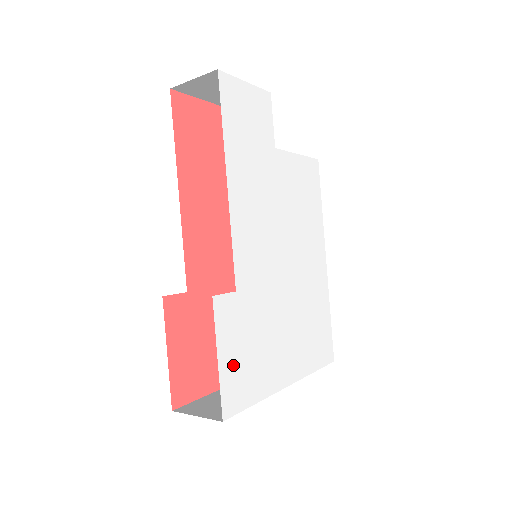
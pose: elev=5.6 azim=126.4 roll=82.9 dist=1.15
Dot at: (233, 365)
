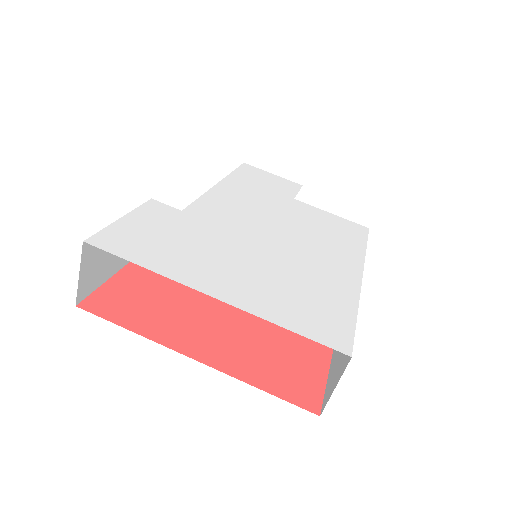
Dot at: (136, 231)
